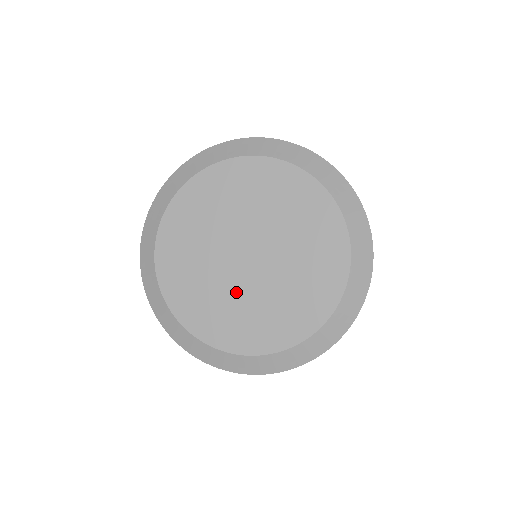
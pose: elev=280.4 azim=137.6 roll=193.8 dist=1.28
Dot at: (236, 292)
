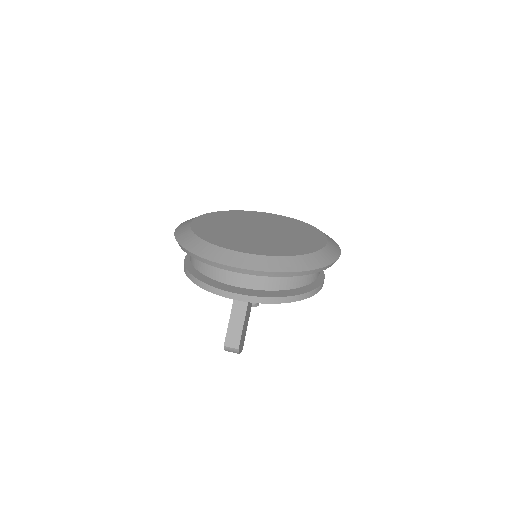
Dot at: (267, 239)
